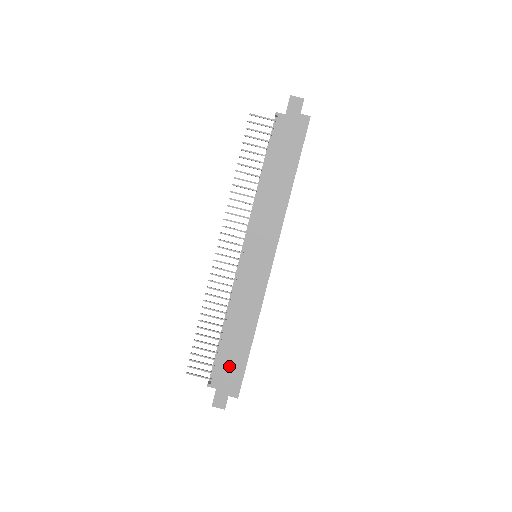
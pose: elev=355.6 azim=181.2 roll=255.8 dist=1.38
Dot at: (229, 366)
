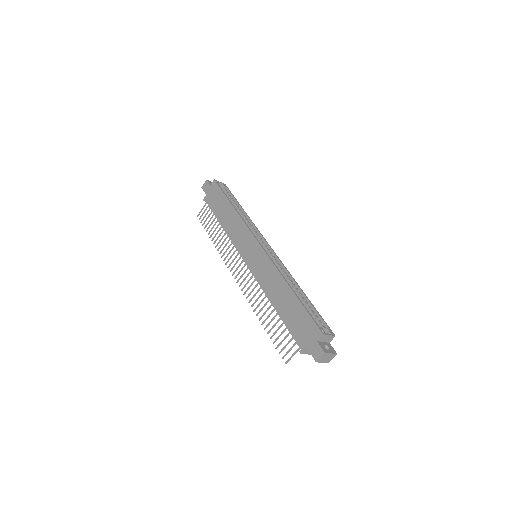
Dot at: (298, 323)
